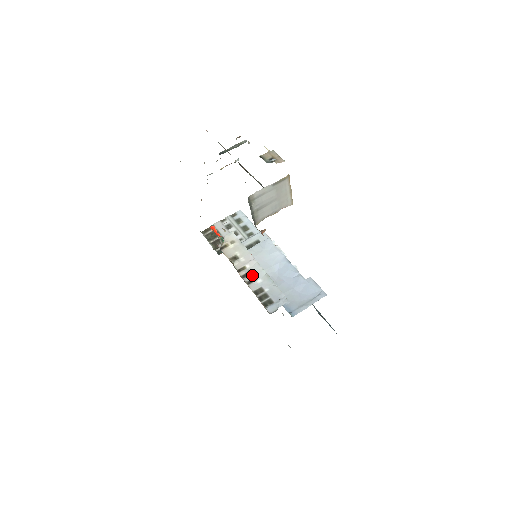
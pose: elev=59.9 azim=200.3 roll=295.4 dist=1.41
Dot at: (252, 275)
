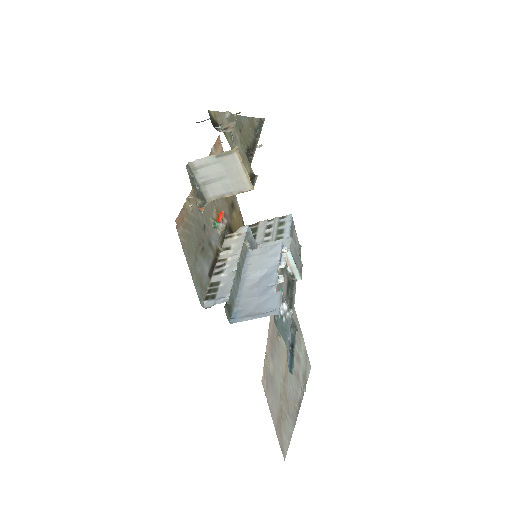
Dot at: (224, 268)
